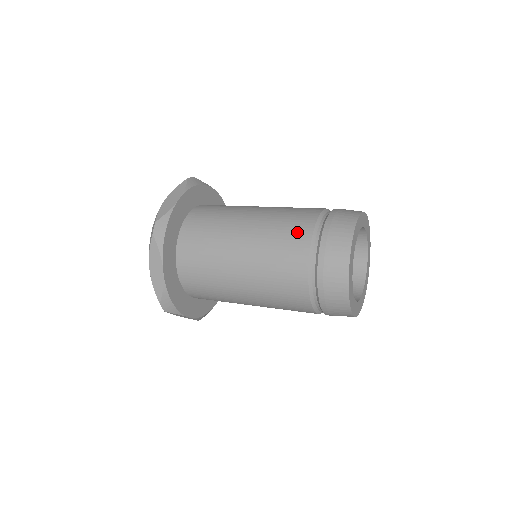
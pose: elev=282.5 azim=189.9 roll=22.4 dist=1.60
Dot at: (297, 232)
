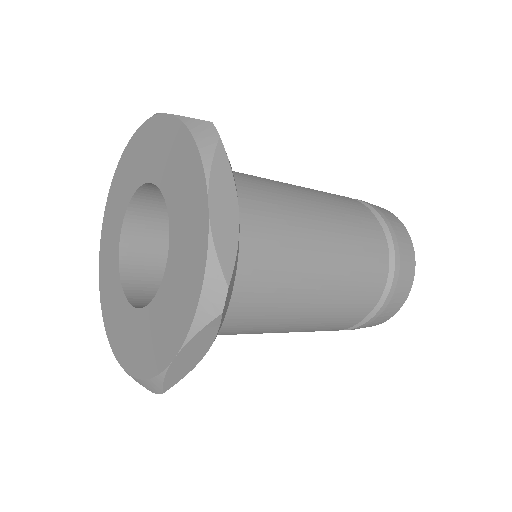
Dot at: (350, 201)
